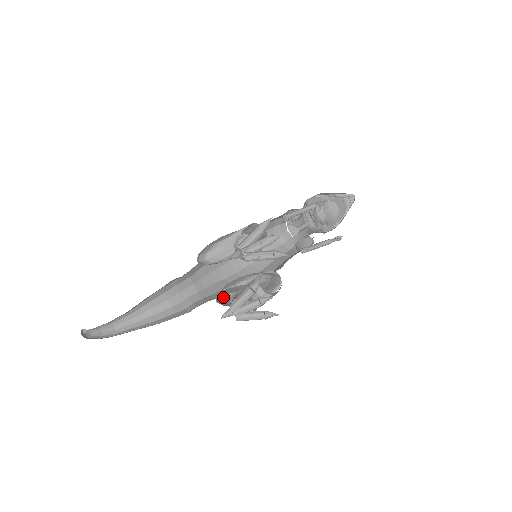
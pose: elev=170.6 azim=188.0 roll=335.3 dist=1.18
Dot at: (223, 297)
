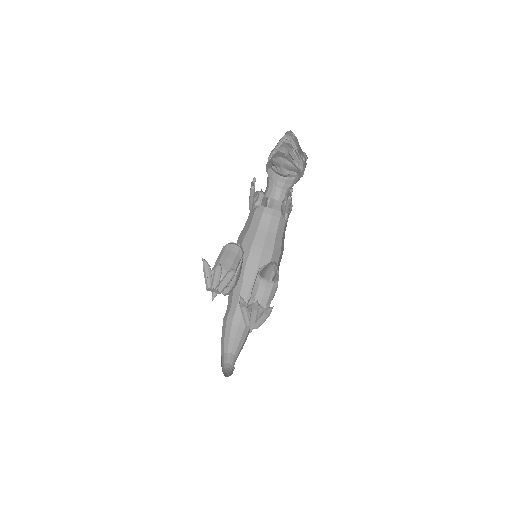
Dot at: occluded
